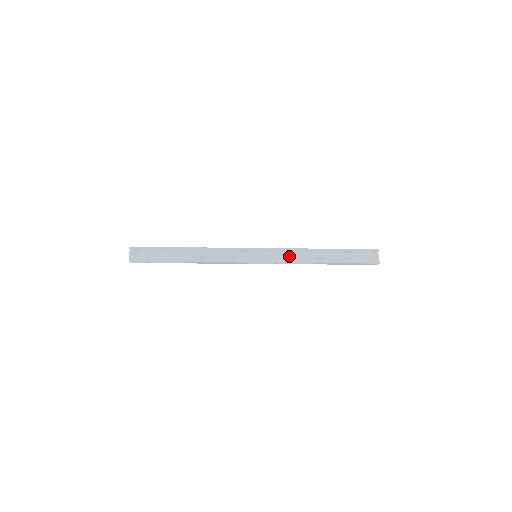
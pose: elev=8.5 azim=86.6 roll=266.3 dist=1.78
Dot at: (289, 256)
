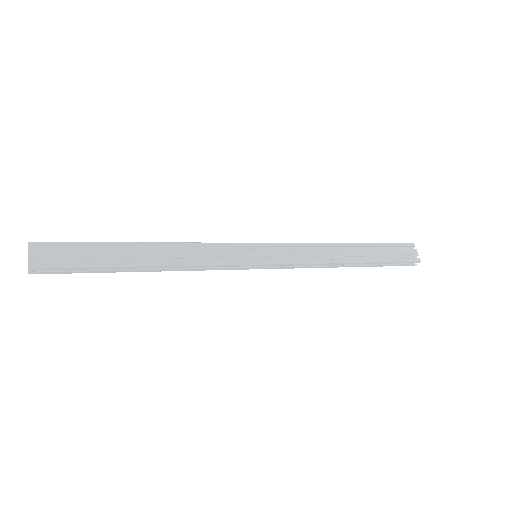
Dot at: (306, 254)
